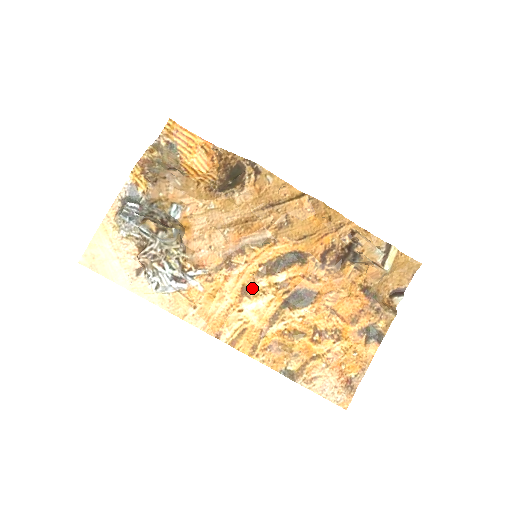
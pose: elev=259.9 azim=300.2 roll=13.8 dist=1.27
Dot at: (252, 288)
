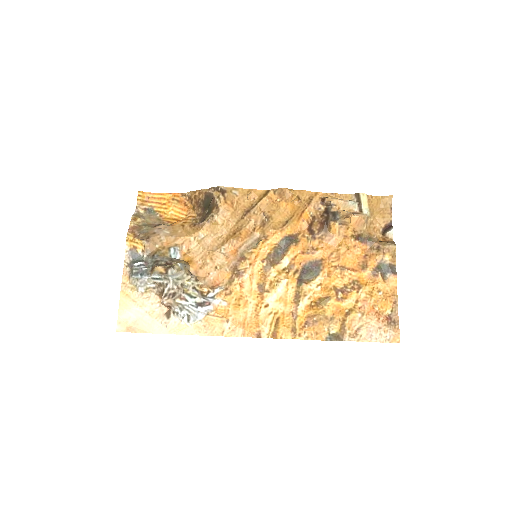
Dot at: (266, 282)
